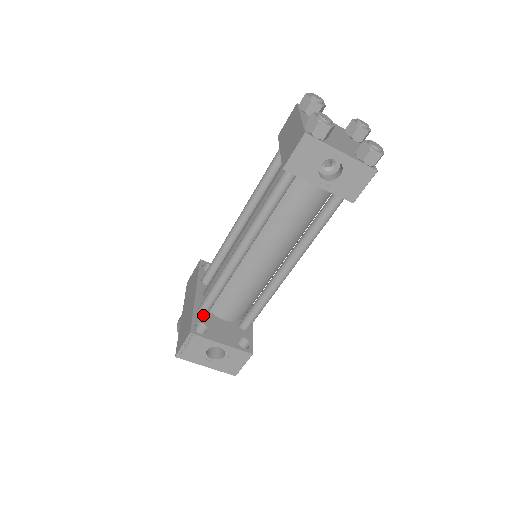
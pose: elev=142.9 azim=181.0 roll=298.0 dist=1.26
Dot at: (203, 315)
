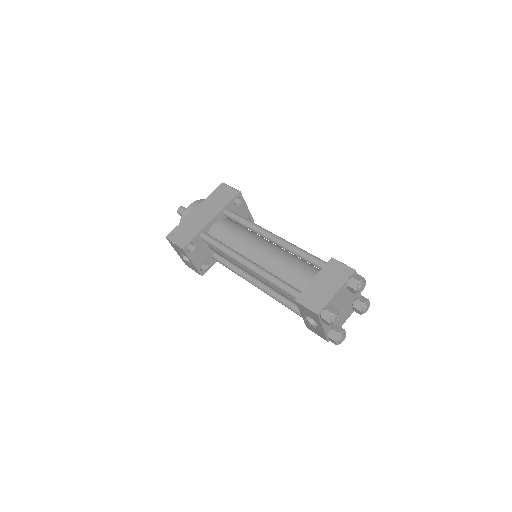
Dot at: (201, 239)
